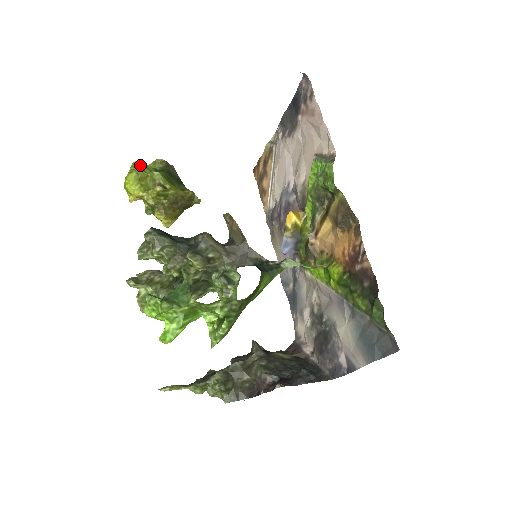
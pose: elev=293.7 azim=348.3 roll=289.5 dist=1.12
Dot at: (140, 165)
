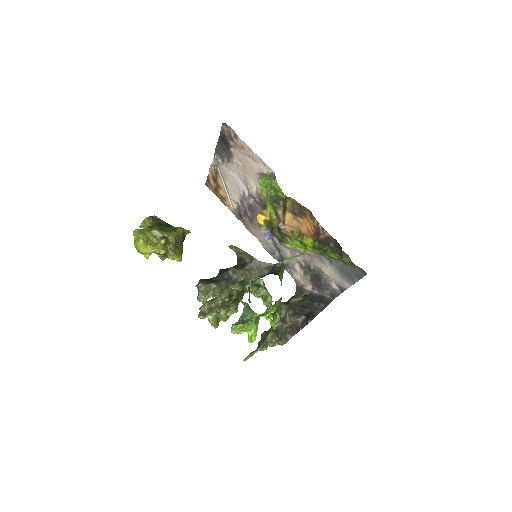
Dot at: (139, 231)
